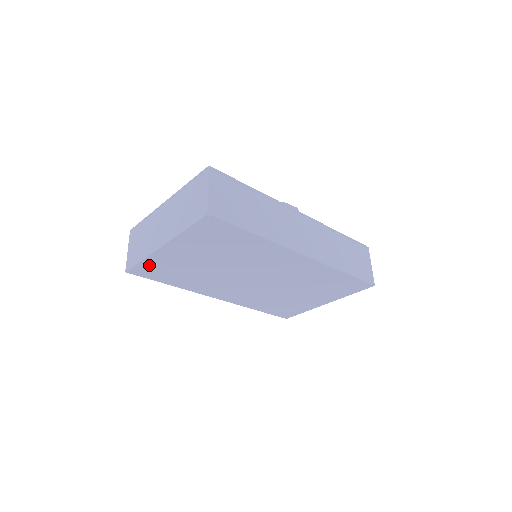
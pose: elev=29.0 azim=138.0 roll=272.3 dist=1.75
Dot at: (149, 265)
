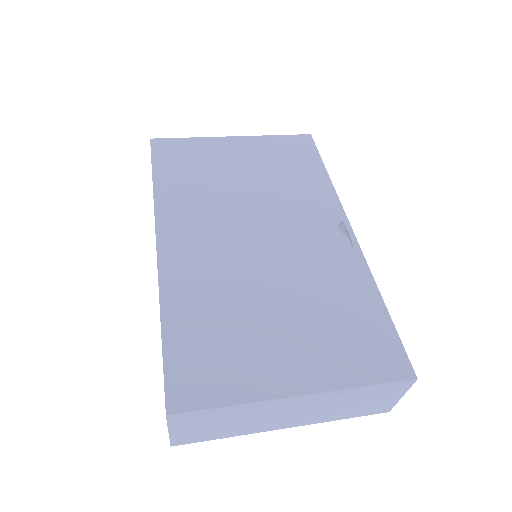
Dot at: occluded
